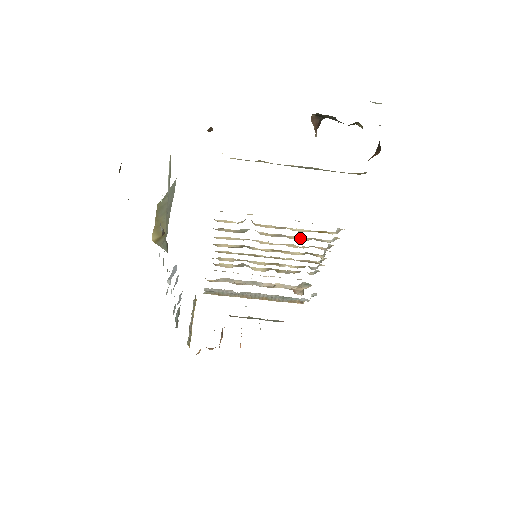
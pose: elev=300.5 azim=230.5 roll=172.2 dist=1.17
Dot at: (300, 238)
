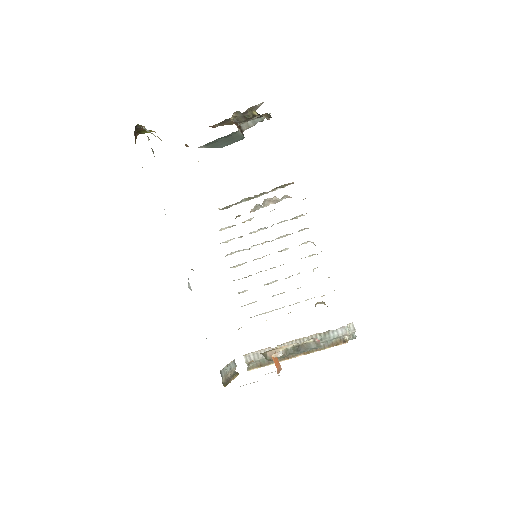
Dot at: occluded
